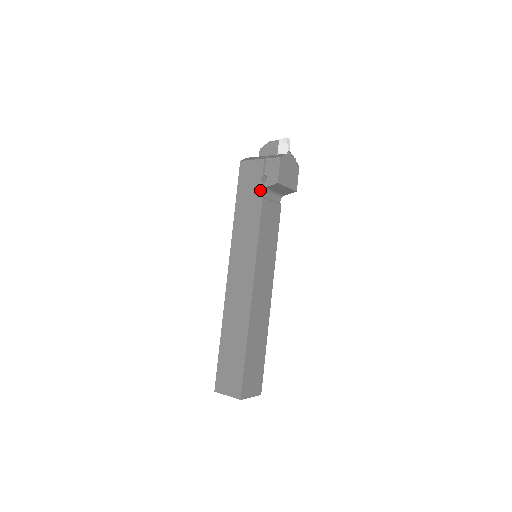
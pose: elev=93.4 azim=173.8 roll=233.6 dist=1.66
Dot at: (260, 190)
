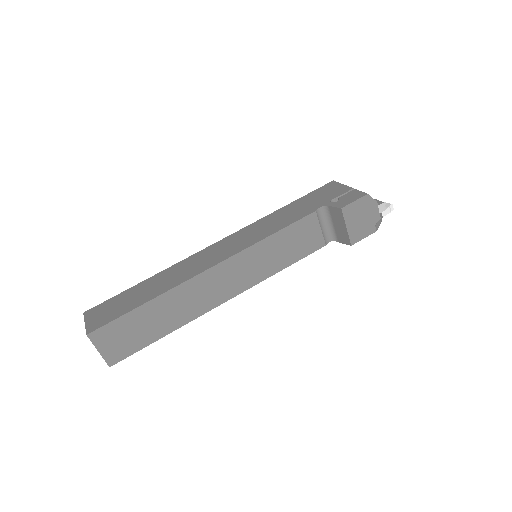
Dot at: (321, 205)
